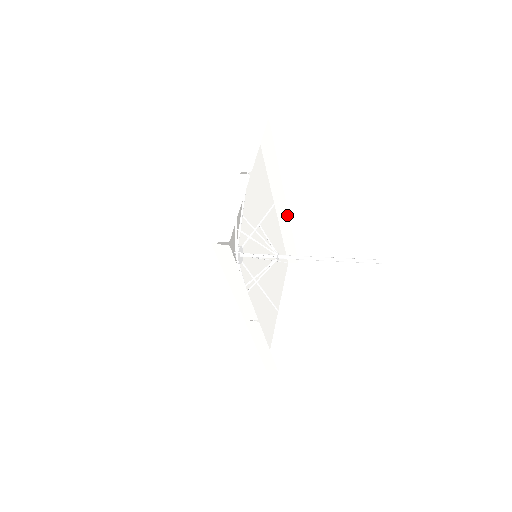
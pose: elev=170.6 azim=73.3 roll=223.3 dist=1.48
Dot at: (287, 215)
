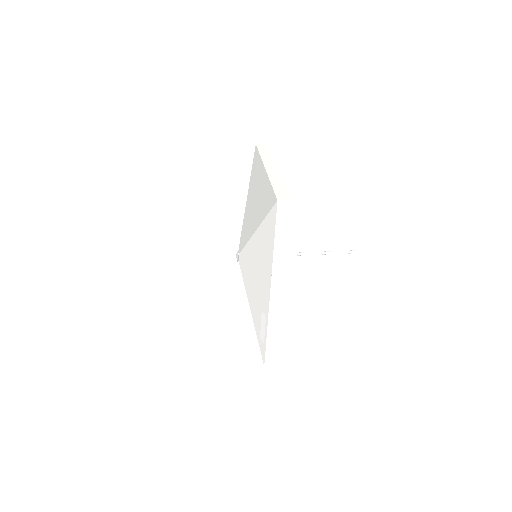
Dot at: occluded
